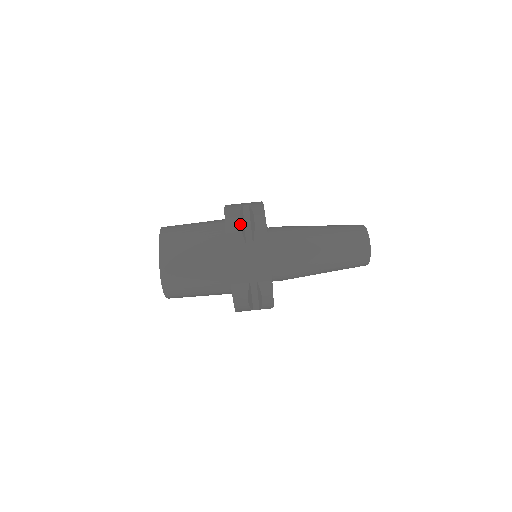
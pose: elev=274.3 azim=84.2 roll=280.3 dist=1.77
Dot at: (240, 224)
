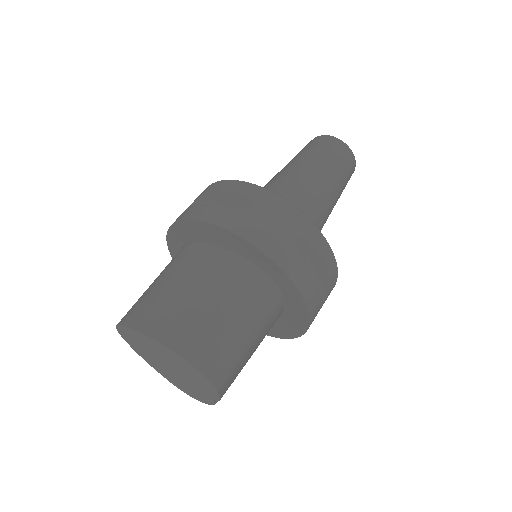
Dot at: (213, 204)
